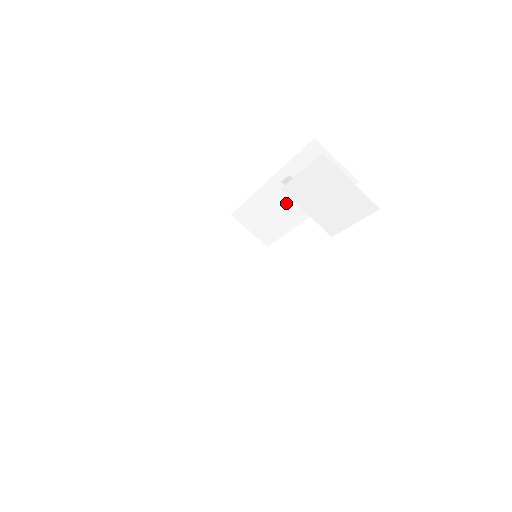
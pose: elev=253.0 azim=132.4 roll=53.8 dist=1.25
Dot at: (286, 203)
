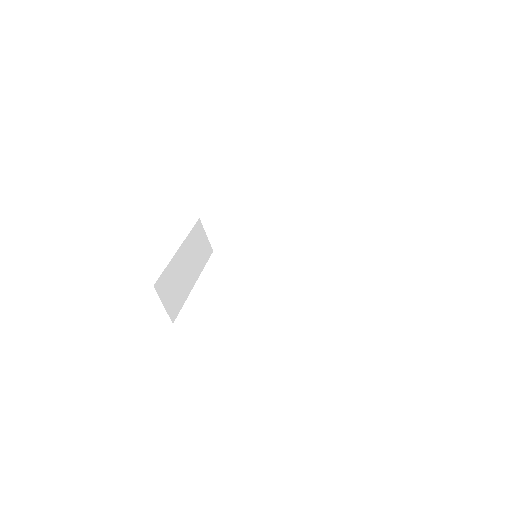
Dot at: (253, 225)
